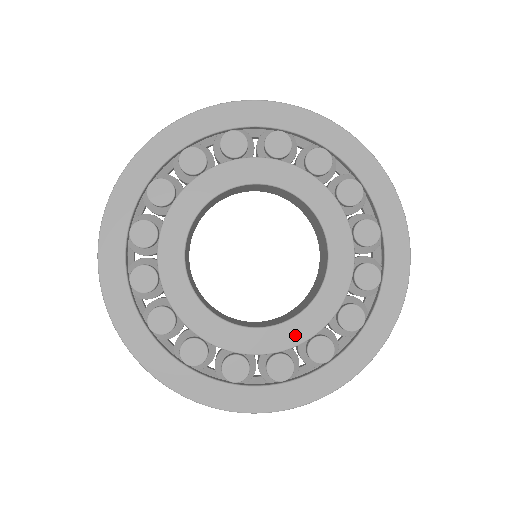
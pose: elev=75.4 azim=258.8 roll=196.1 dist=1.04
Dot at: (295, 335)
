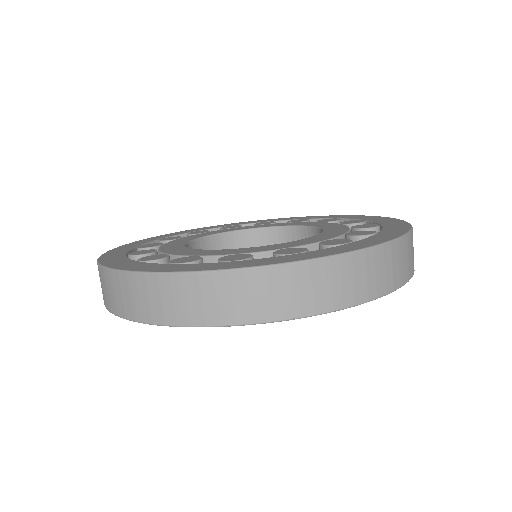
Dot at: occluded
